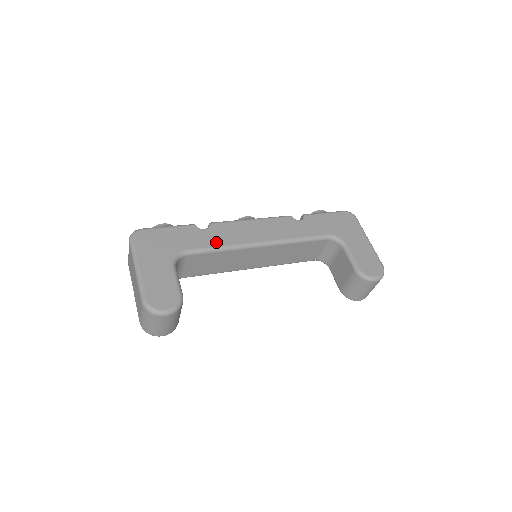
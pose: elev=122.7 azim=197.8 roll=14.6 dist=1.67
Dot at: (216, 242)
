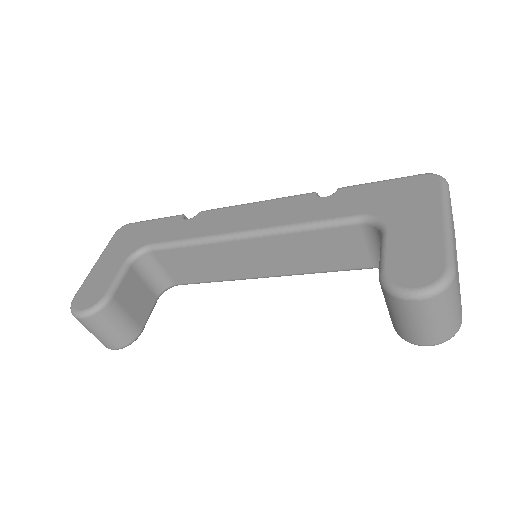
Dot at: (188, 234)
